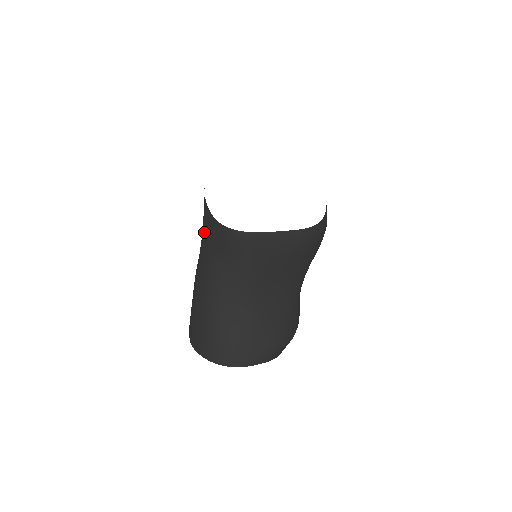
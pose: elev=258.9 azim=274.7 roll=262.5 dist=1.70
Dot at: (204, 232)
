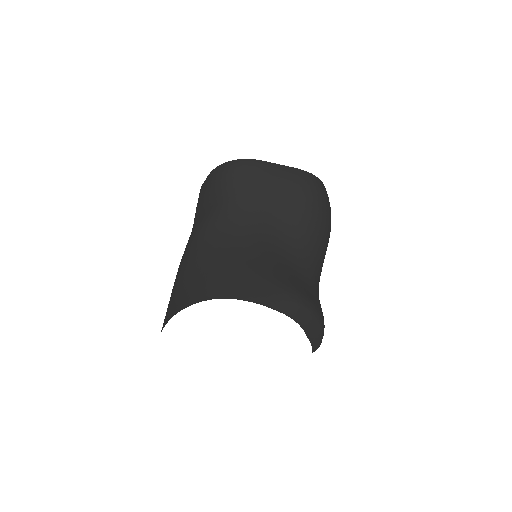
Dot at: (196, 211)
